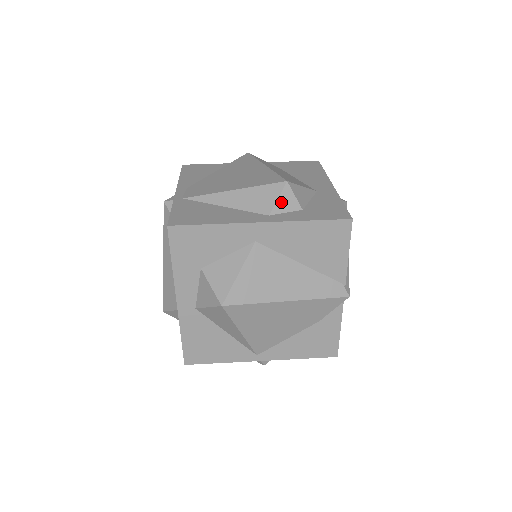
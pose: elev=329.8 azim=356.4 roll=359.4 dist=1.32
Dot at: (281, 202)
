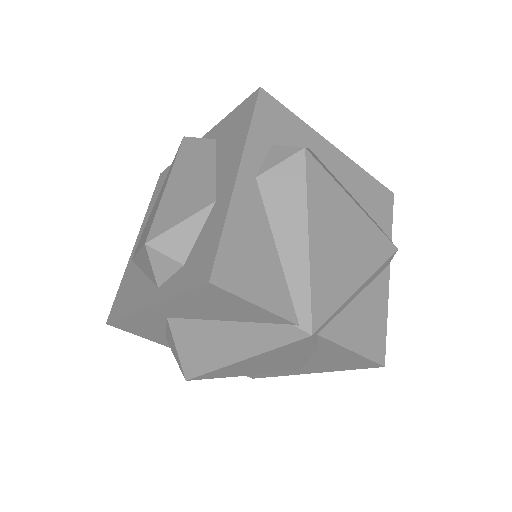
Dot at: (157, 269)
